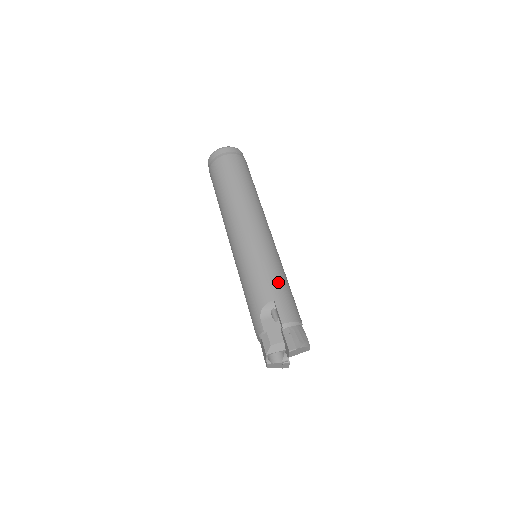
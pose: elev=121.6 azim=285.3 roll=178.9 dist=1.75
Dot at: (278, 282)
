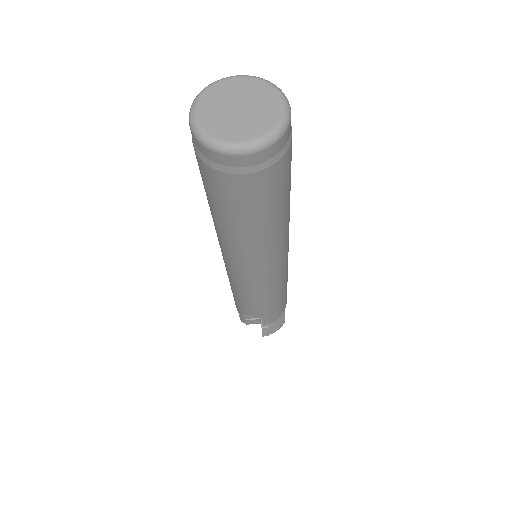
Dot at: (273, 305)
